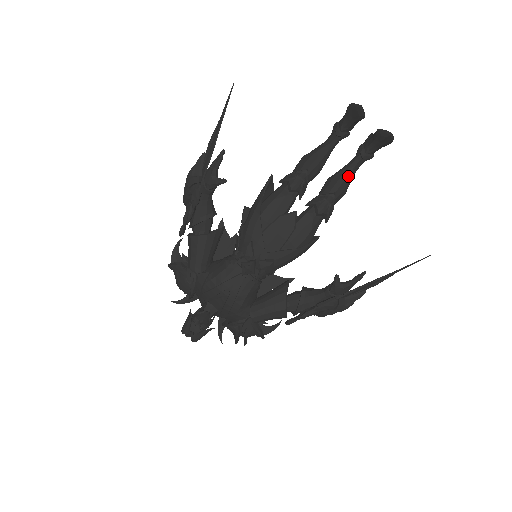
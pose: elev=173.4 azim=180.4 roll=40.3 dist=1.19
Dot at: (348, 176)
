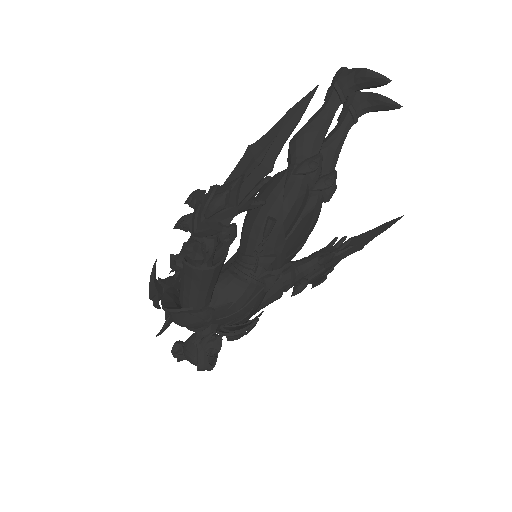
Dot at: occluded
